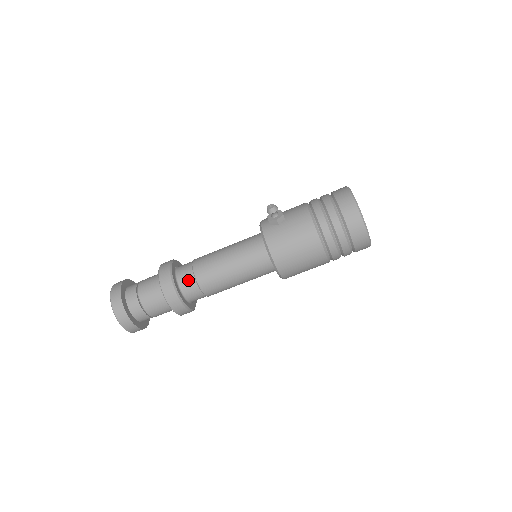
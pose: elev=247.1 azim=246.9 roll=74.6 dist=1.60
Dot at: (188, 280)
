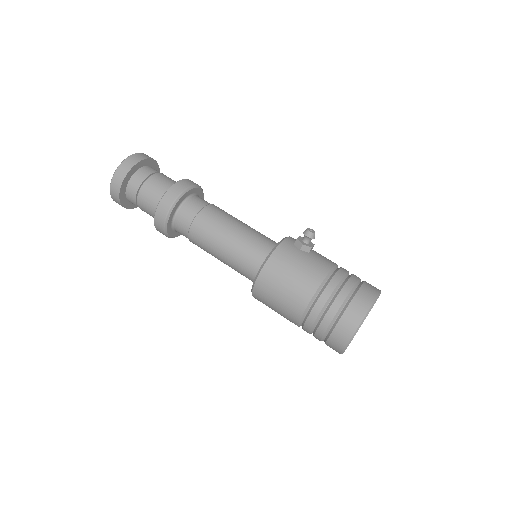
Dot at: (192, 208)
